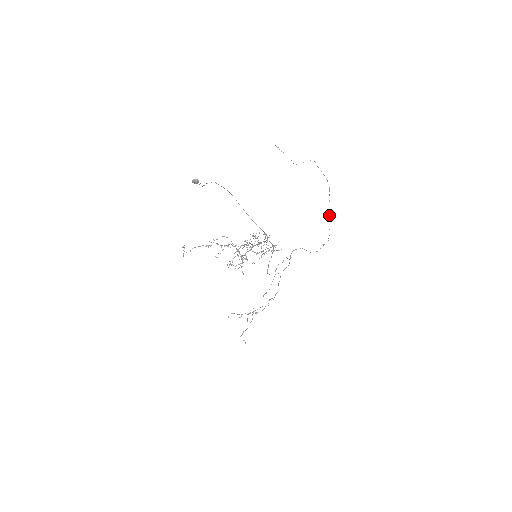
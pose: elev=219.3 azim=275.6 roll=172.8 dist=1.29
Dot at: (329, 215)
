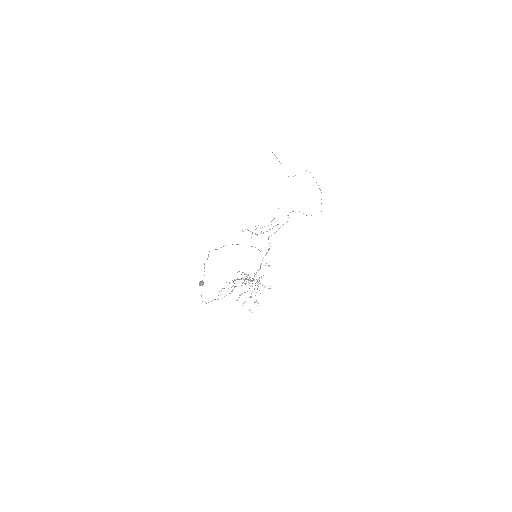
Dot at: (321, 203)
